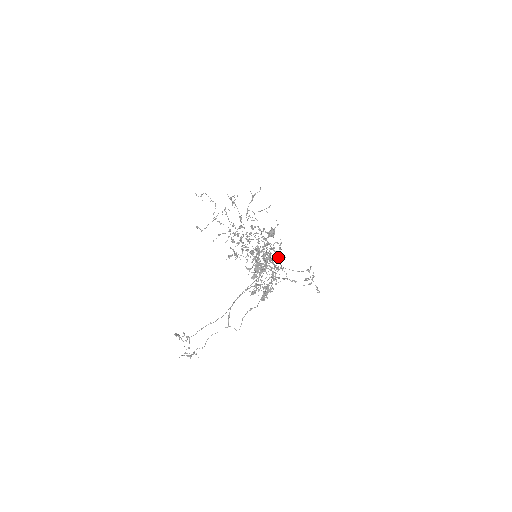
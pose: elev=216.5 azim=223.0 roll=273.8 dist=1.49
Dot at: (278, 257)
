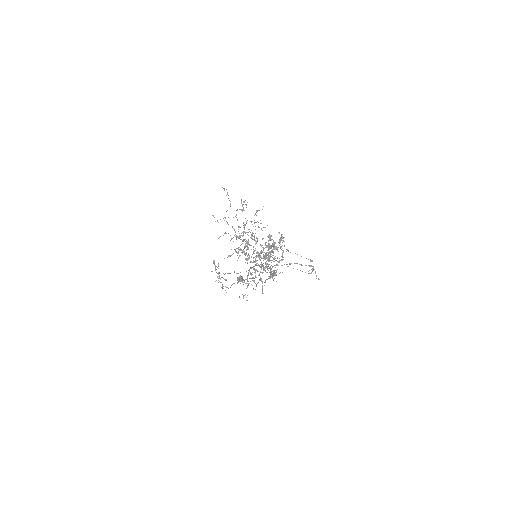
Dot at: (268, 270)
